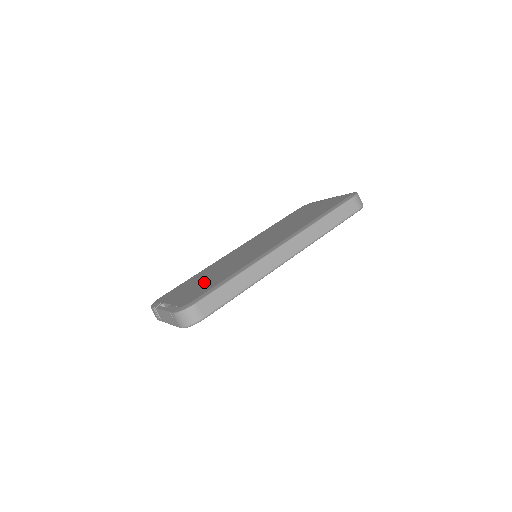
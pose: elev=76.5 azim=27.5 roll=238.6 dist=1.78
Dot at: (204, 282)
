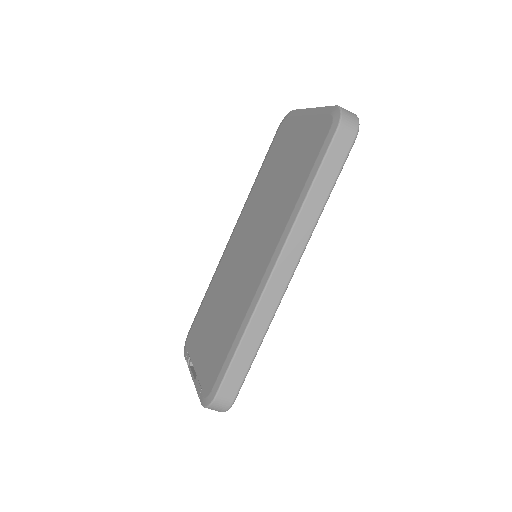
Dot at: (215, 333)
